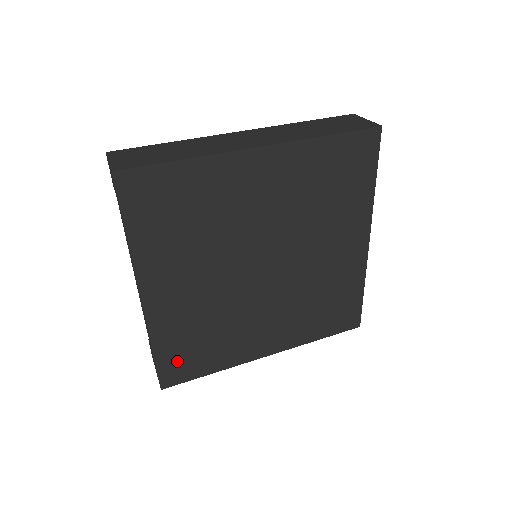
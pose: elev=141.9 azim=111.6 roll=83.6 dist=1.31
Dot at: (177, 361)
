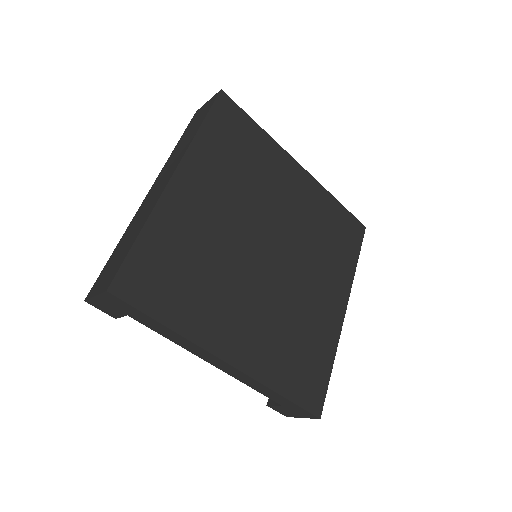
Dot at: (303, 384)
